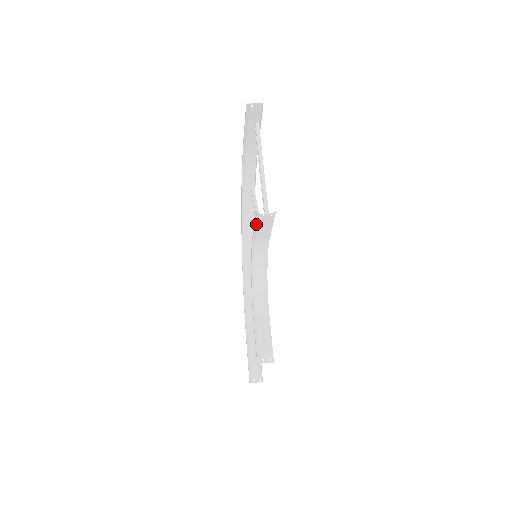
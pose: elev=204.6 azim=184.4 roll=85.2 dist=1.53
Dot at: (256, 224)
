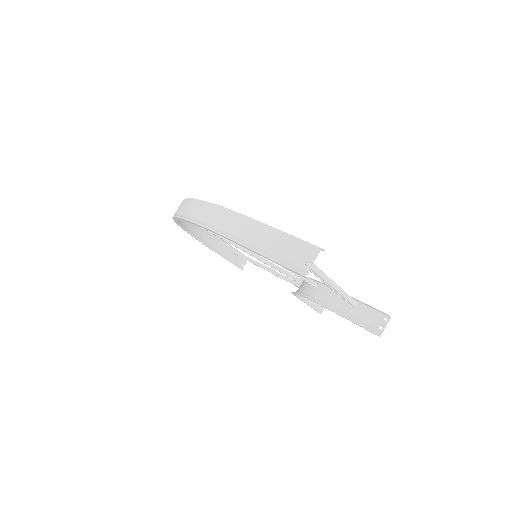
Dot at: (358, 324)
